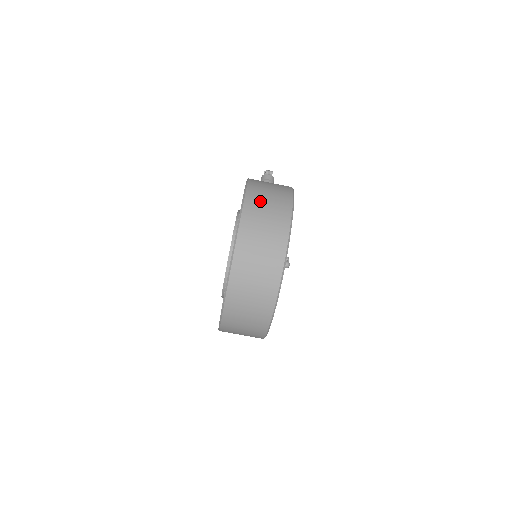
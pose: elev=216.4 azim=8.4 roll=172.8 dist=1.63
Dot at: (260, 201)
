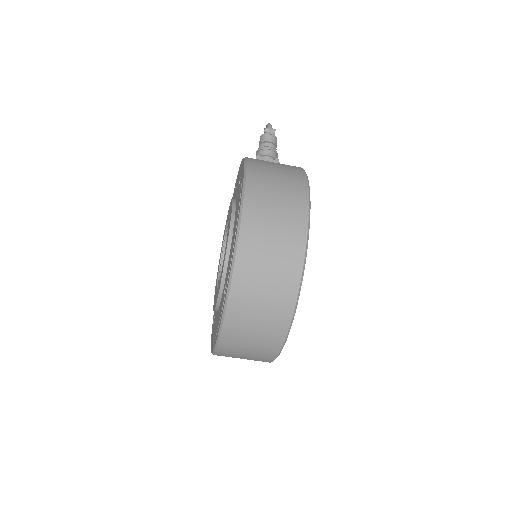
Dot at: (265, 207)
